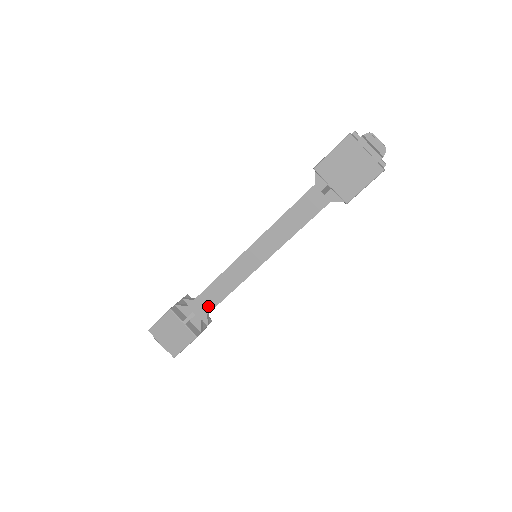
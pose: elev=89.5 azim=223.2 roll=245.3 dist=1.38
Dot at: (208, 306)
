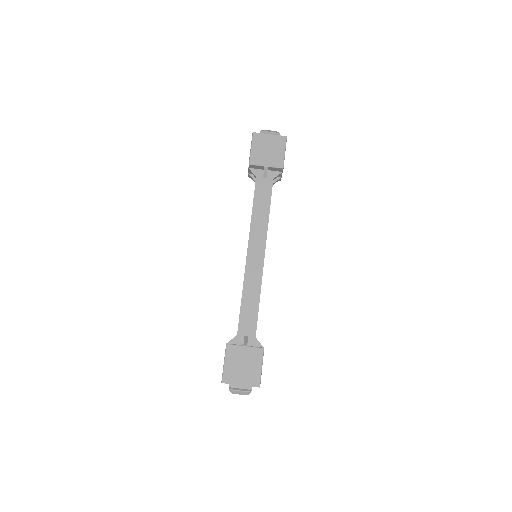
Dot at: (252, 319)
